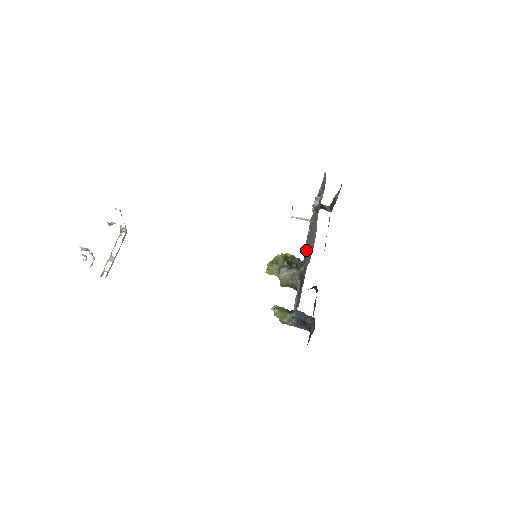
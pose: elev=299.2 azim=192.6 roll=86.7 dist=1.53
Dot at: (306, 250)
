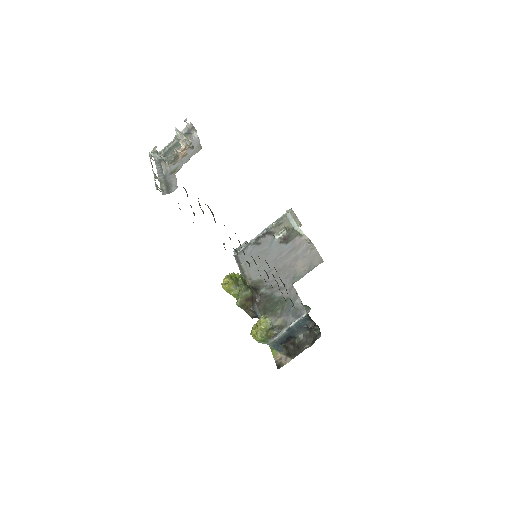
Dot at: (247, 279)
